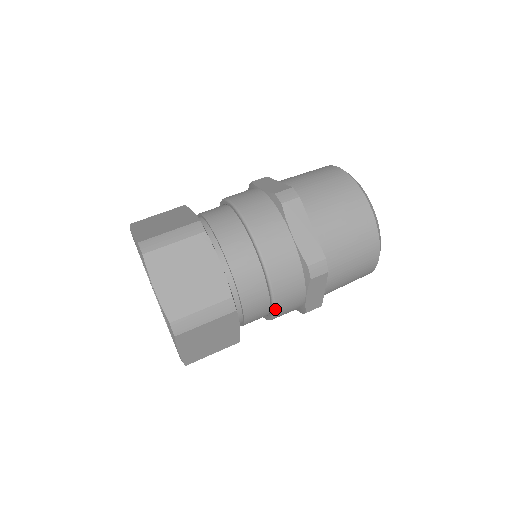
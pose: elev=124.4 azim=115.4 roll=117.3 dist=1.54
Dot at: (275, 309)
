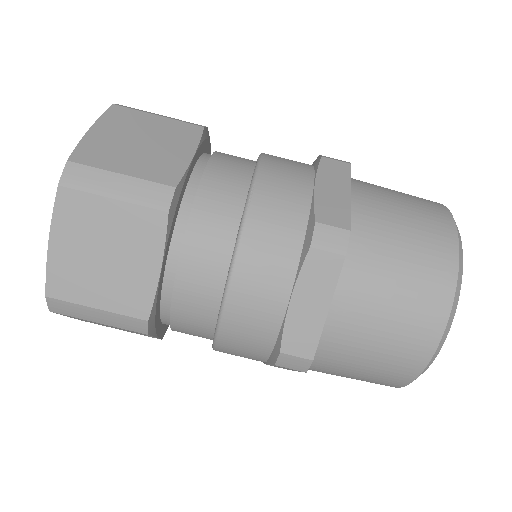
Dot at: occluded
